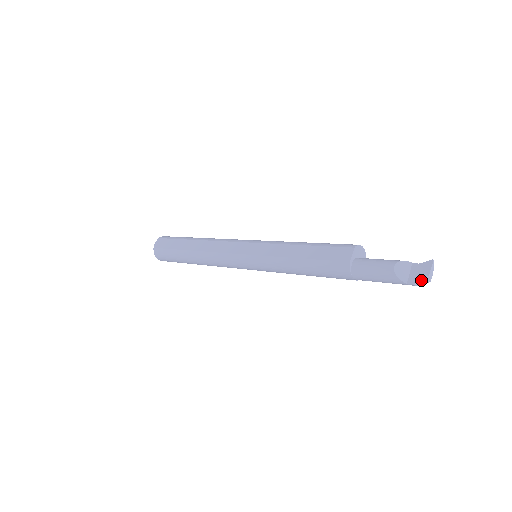
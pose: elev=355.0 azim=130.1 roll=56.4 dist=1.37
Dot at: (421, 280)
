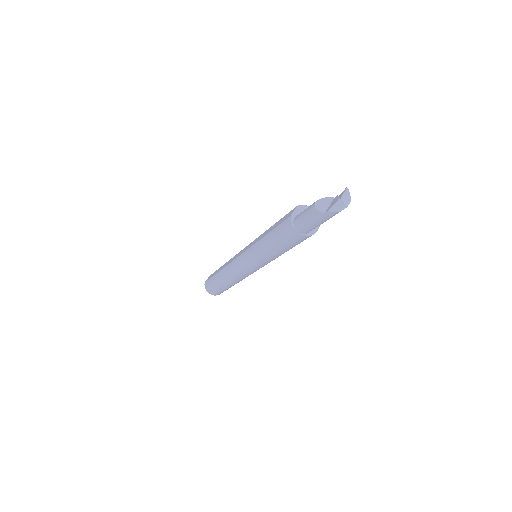
Dot at: (334, 205)
